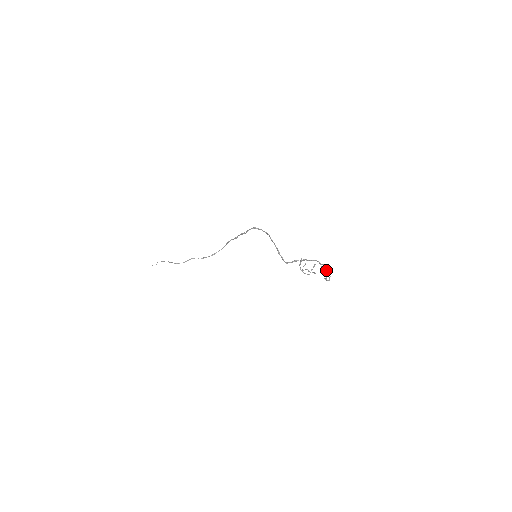
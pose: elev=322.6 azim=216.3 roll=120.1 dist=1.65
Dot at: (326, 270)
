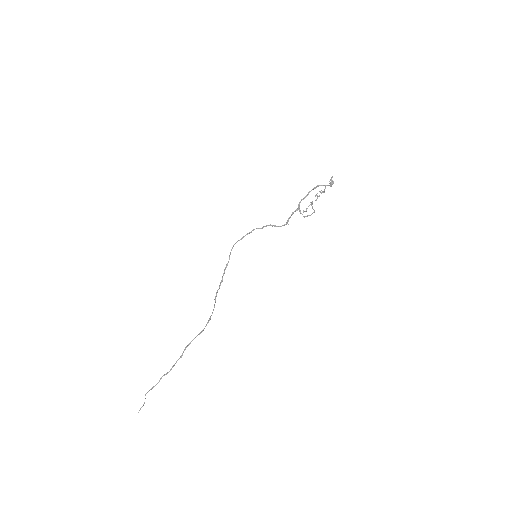
Dot at: (323, 191)
